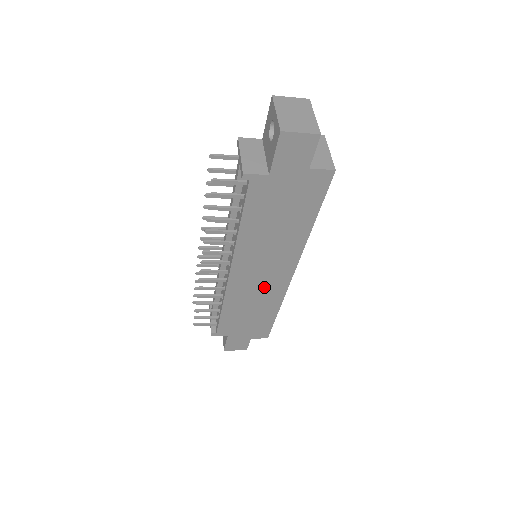
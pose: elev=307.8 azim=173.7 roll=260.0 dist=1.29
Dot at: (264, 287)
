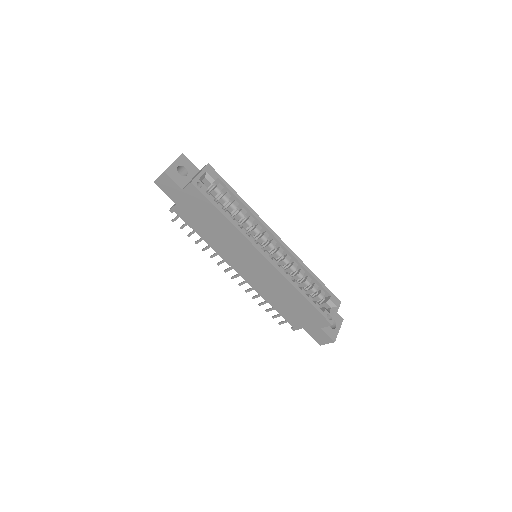
Dot at: (266, 276)
